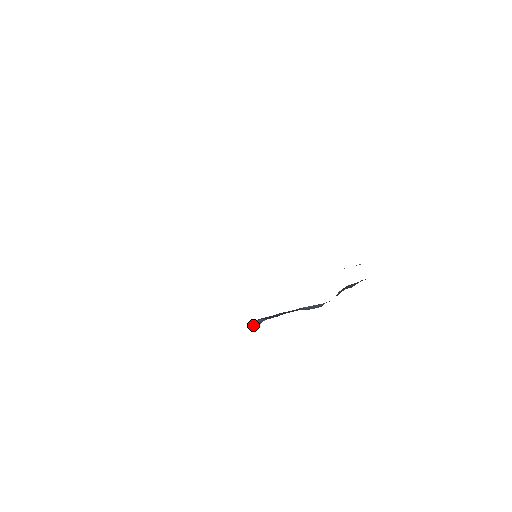
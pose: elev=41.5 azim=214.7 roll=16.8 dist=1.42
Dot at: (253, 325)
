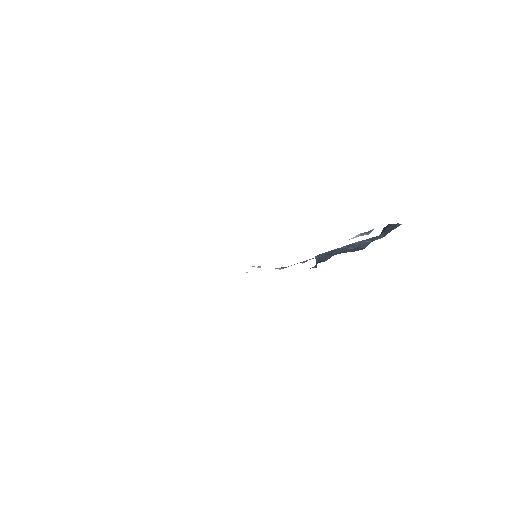
Dot at: occluded
